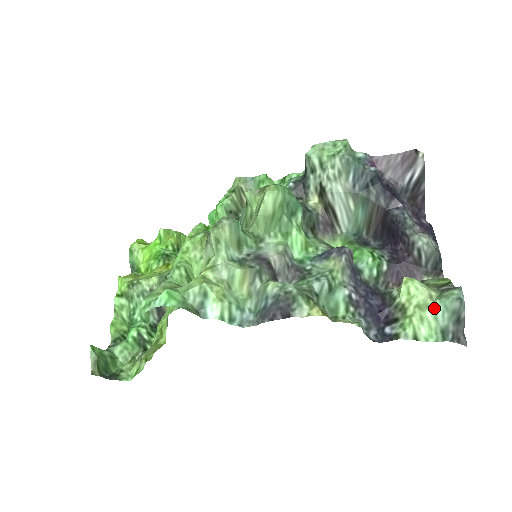
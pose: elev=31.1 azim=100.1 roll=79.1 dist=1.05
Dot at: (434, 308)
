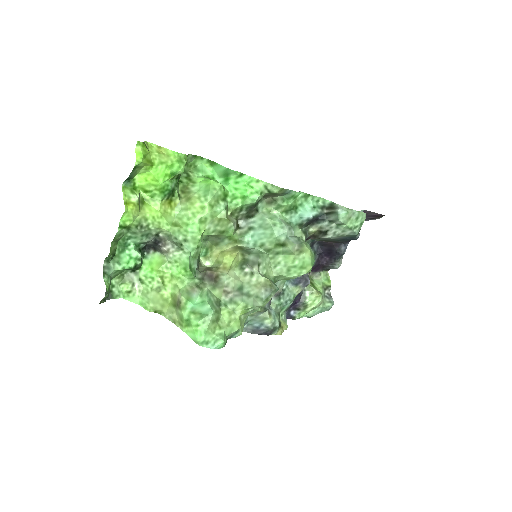
Dot at: (317, 309)
